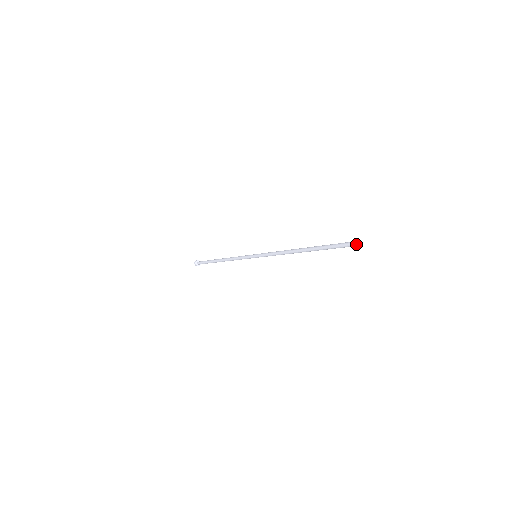
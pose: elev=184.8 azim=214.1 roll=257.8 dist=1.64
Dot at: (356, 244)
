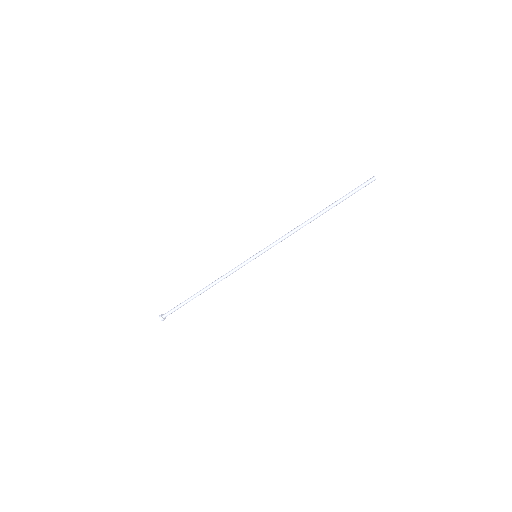
Dot at: (371, 178)
